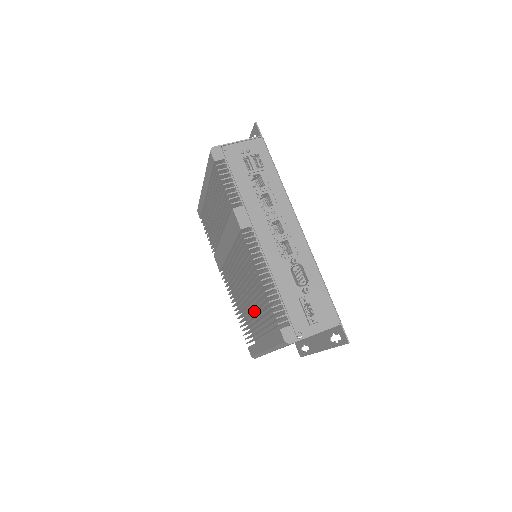
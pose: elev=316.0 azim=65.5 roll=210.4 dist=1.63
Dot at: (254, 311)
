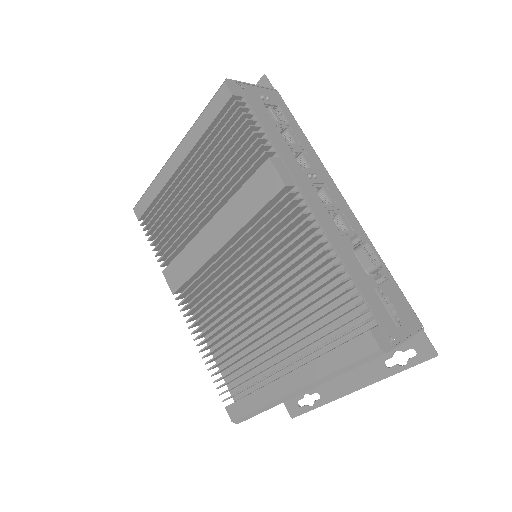
Dot at: (265, 333)
